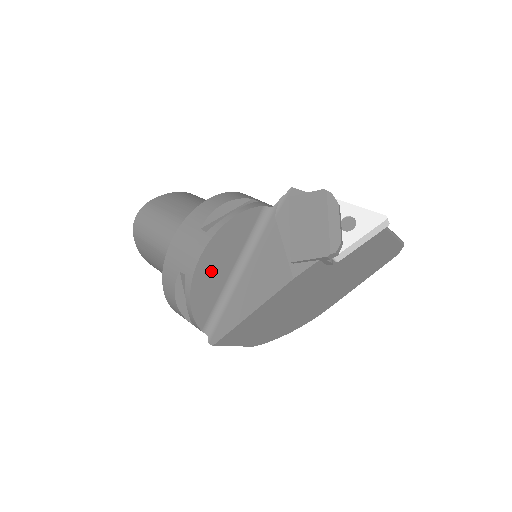
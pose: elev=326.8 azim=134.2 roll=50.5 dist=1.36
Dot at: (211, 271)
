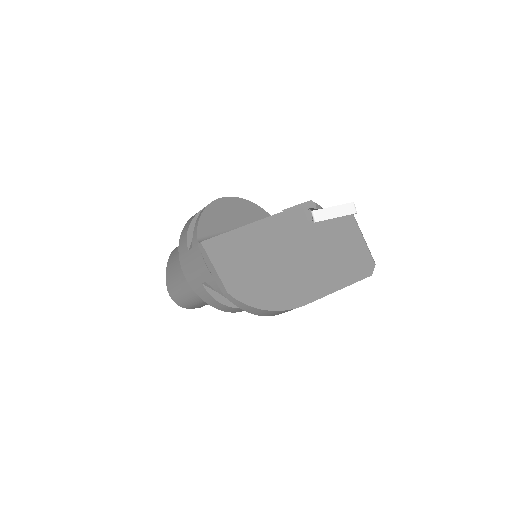
Dot at: (225, 212)
